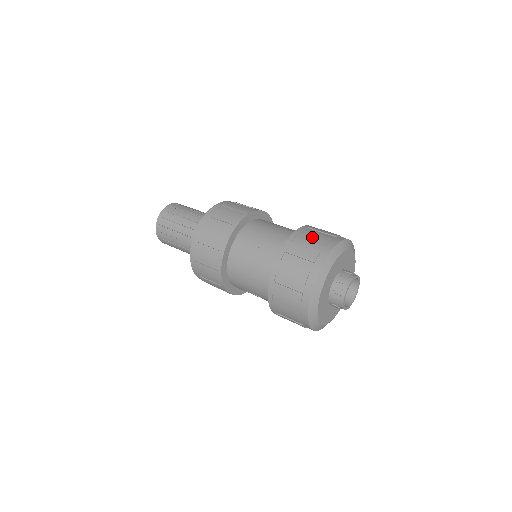
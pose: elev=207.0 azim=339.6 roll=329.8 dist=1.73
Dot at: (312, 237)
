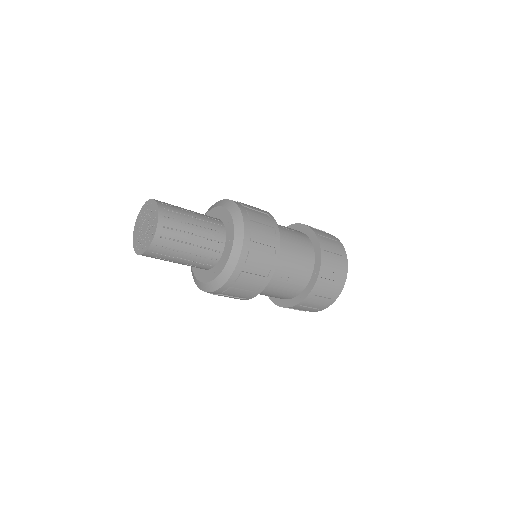
Dot at: (334, 268)
